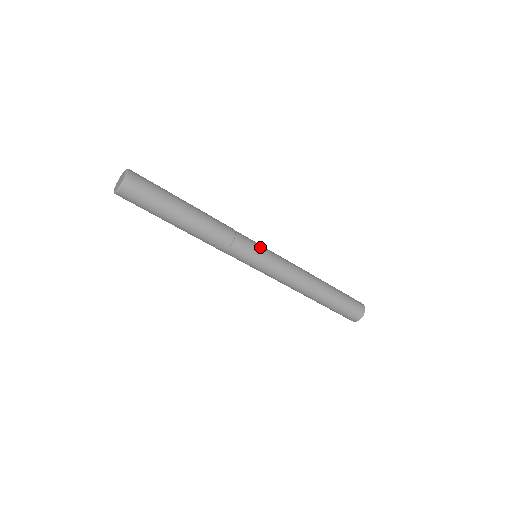
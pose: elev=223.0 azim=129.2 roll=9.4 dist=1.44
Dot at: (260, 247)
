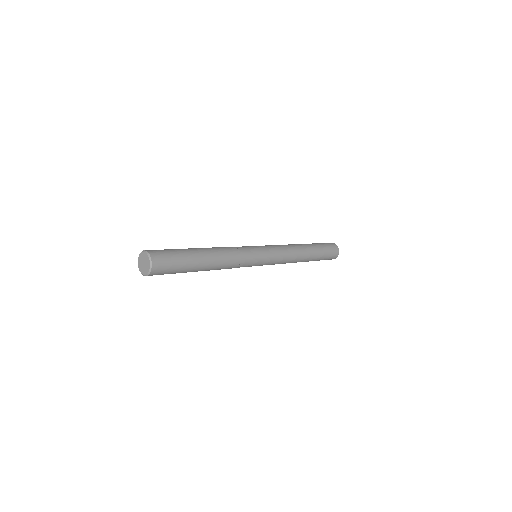
Dot at: (256, 247)
